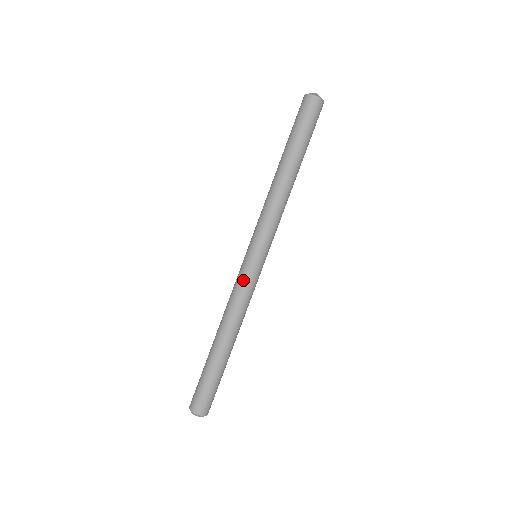
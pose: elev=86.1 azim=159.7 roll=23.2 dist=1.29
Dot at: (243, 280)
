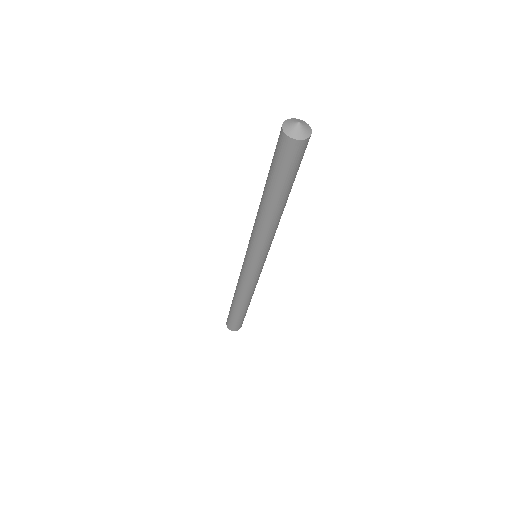
Dot at: (258, 277)
